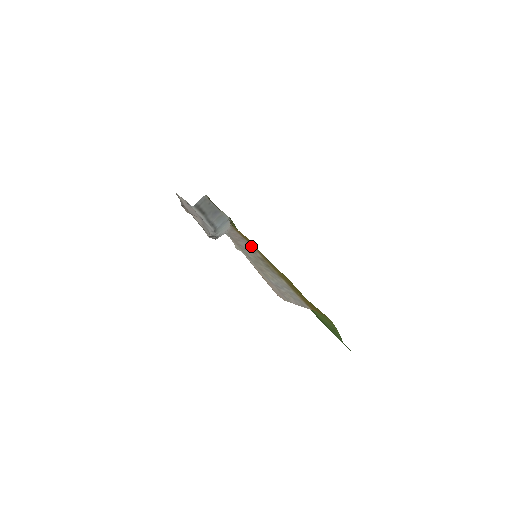
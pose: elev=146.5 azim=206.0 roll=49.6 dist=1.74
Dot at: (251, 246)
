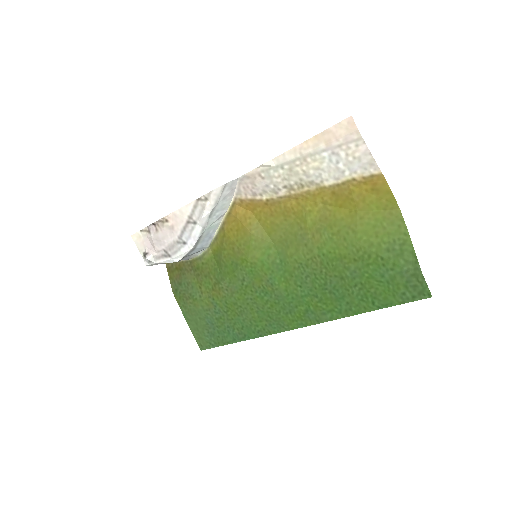
Dot at: (268, 195)
